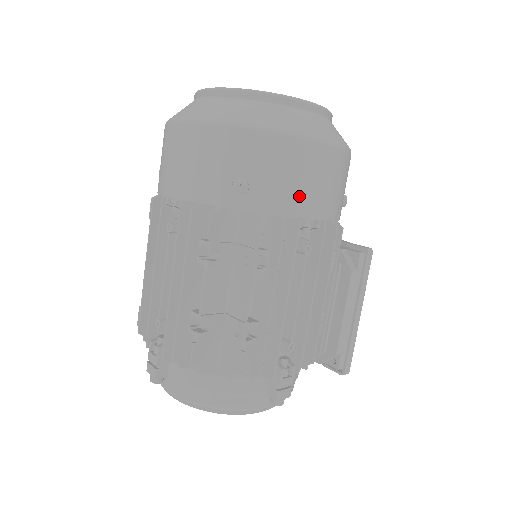
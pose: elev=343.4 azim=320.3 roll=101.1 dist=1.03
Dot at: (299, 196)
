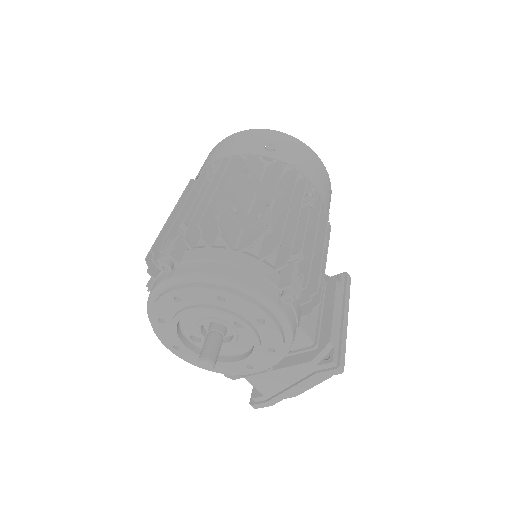
Dot at: (306, 168)
